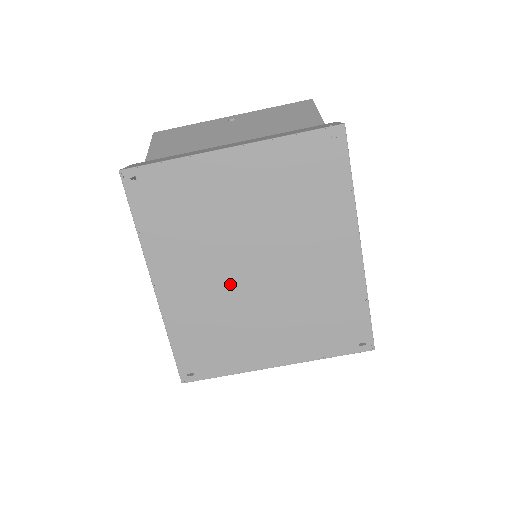
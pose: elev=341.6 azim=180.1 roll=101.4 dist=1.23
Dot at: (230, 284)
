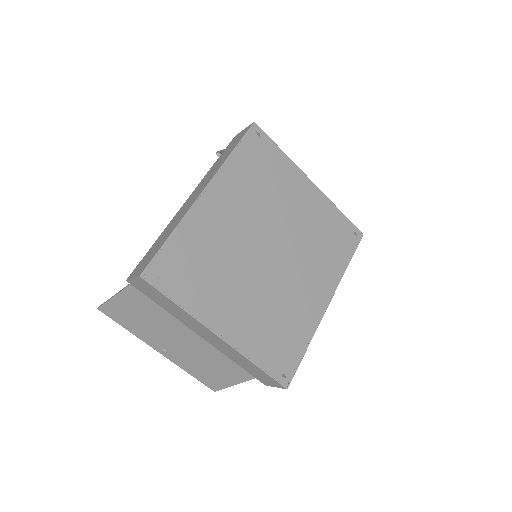
Dot at: (248, 245)
